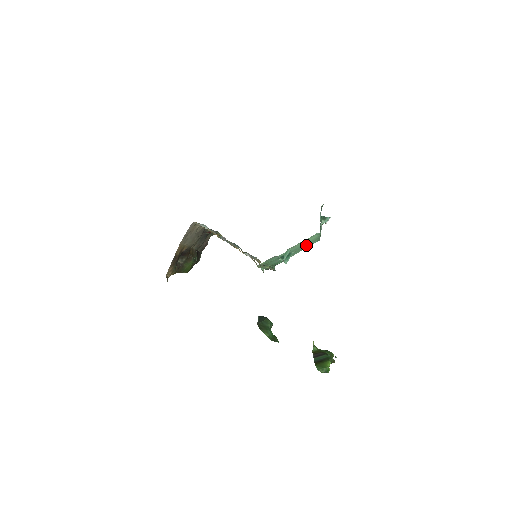
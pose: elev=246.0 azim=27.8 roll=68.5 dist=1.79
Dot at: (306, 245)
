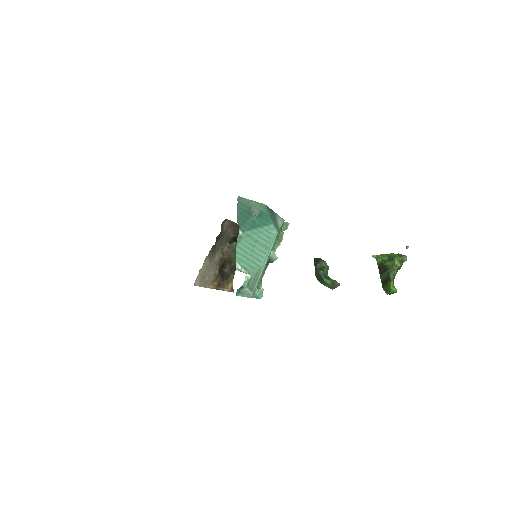
Dot at: occluded
